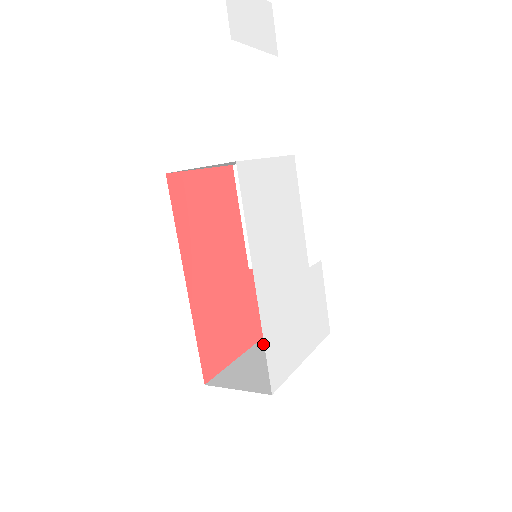
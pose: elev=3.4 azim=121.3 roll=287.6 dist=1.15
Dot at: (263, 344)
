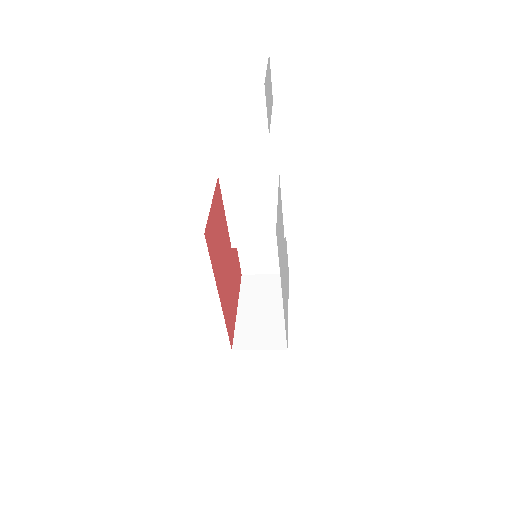
Dot at: (246, 296)
